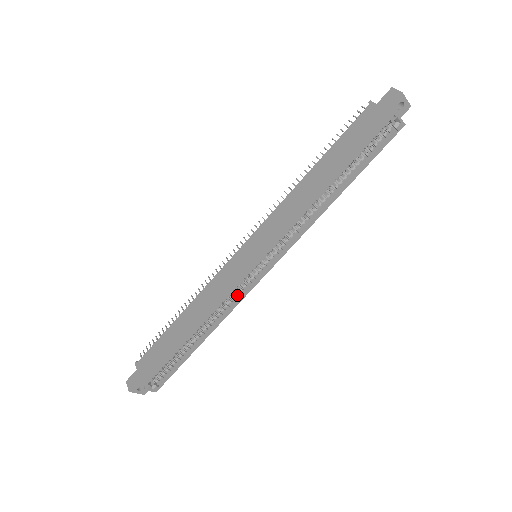
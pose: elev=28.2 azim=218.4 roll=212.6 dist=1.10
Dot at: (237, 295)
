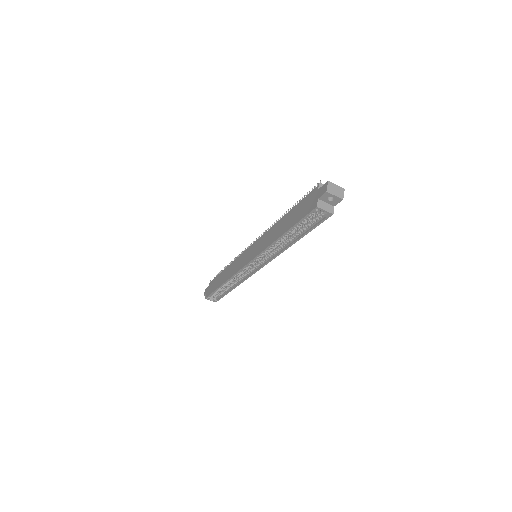
Dot at: (245, 275)
